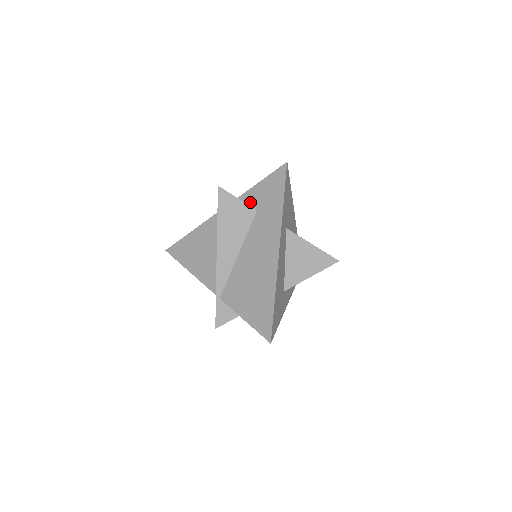
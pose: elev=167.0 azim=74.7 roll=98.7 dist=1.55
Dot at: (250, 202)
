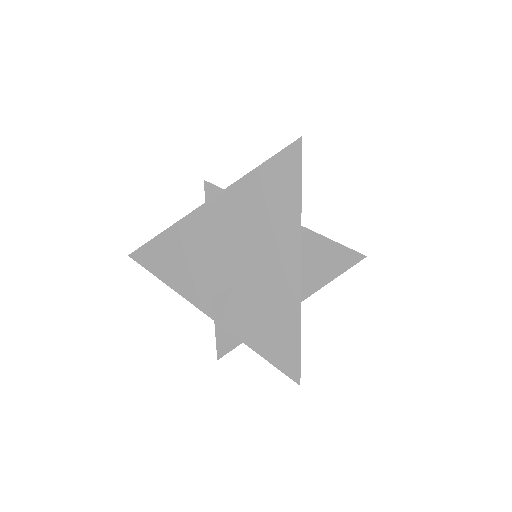
Dot at: (249, 194)
